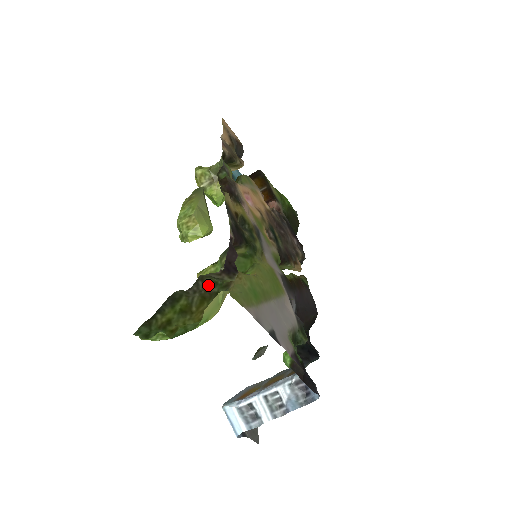
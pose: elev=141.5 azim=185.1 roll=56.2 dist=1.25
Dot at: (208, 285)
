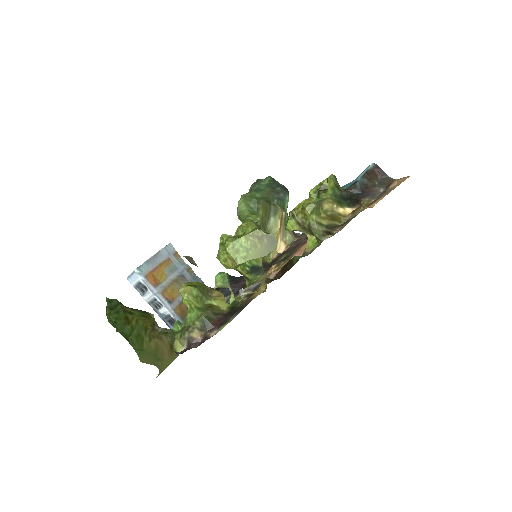
Dot at: occluded
